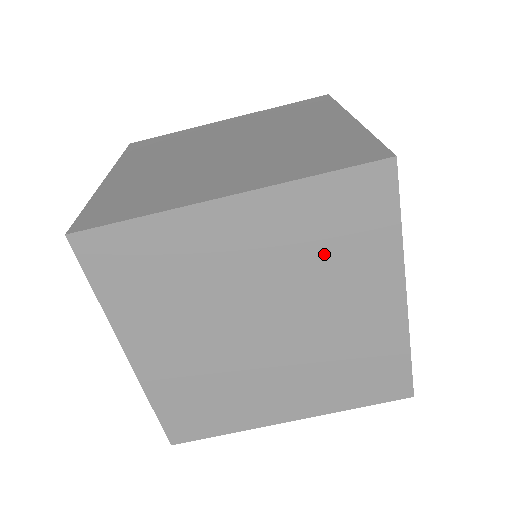
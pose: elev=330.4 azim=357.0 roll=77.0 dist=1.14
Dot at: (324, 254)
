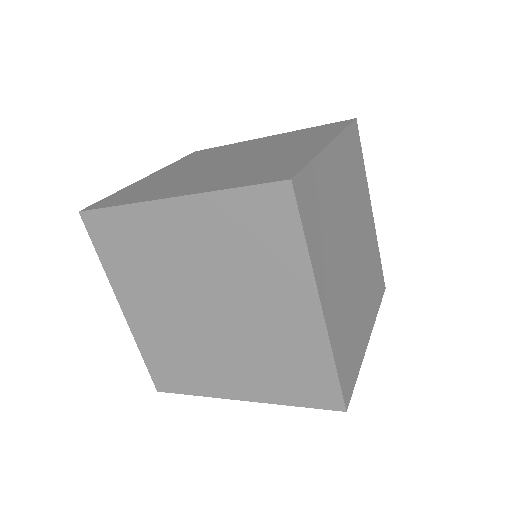
Dot at: (355, 184)
